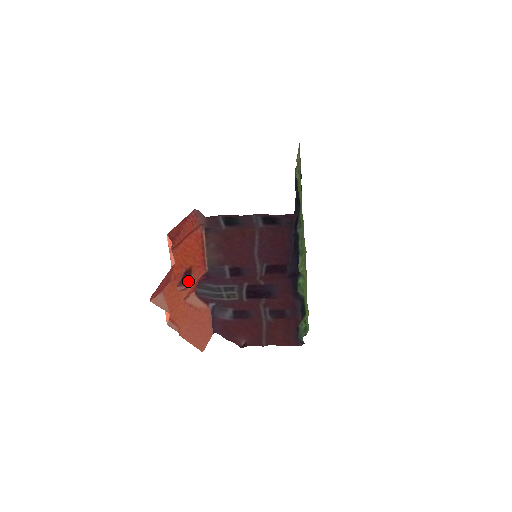
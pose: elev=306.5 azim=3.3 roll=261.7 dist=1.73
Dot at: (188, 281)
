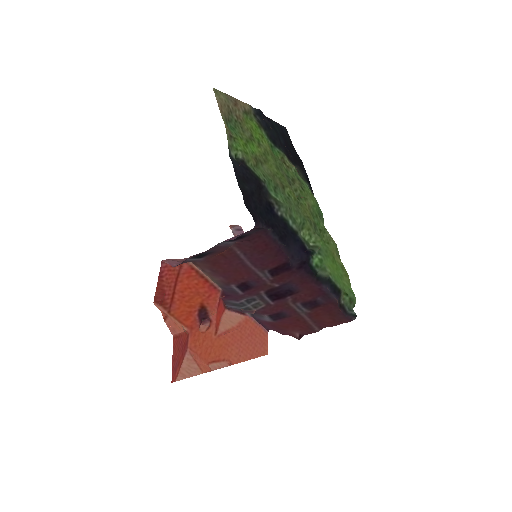
Dot at: (208, 317)
